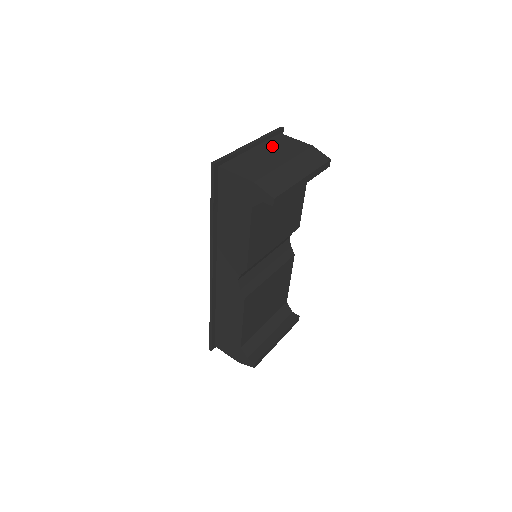
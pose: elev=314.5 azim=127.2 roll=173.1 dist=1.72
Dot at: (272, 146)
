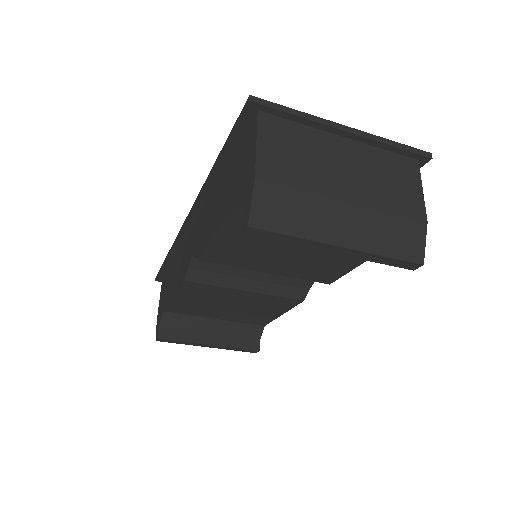
Dot at: (374, 163)
